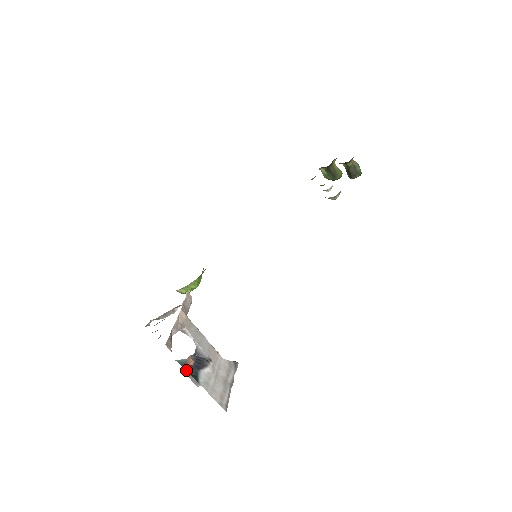
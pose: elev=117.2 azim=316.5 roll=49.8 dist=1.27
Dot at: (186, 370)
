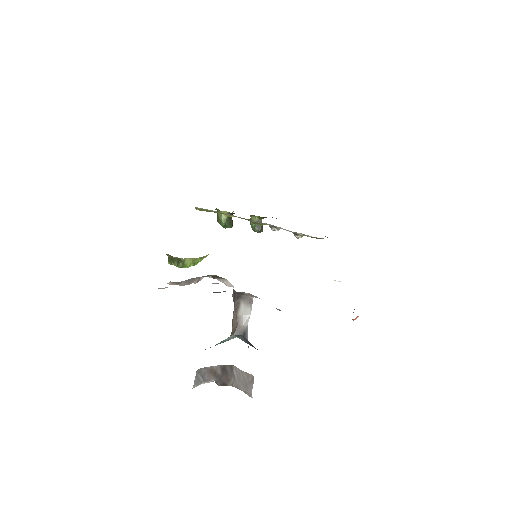
Dot at: occluded
